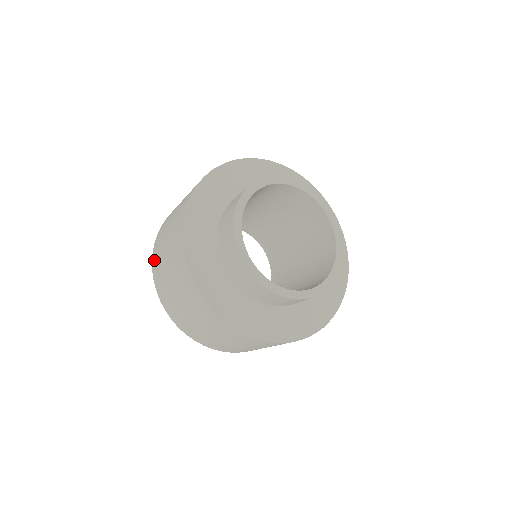
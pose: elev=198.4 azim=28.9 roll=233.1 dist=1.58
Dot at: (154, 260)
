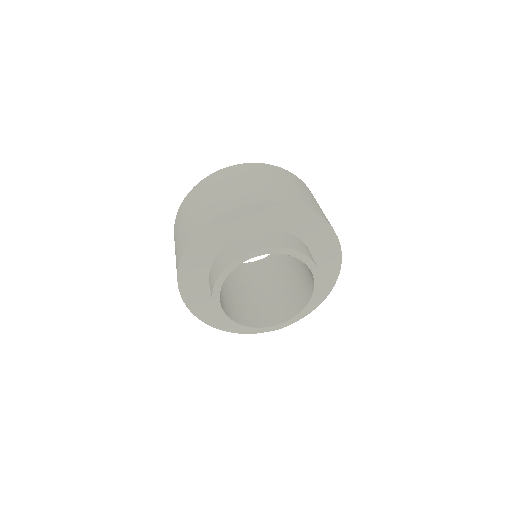
Dot at: (181, 208)
